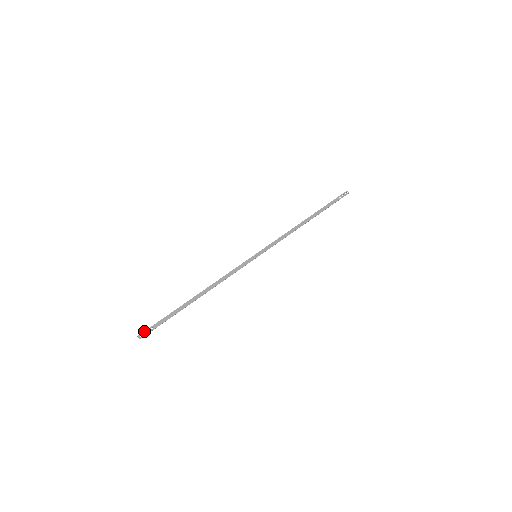
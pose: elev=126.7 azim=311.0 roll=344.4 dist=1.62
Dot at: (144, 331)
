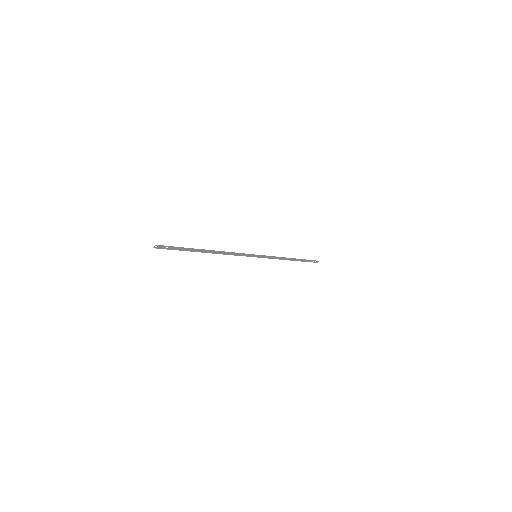
Dot at: occluded
